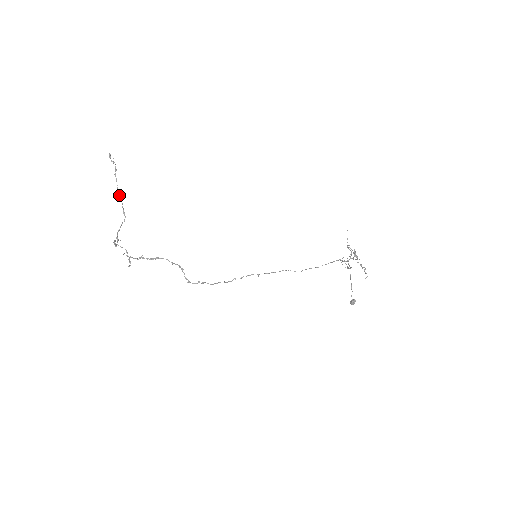
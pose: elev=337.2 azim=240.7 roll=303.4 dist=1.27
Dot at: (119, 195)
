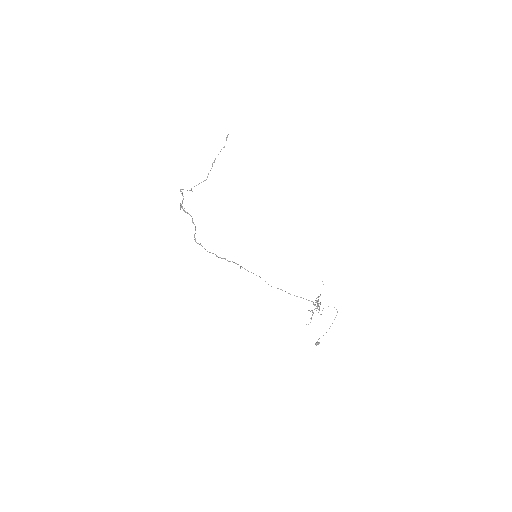
Dot at: (212, 164)
